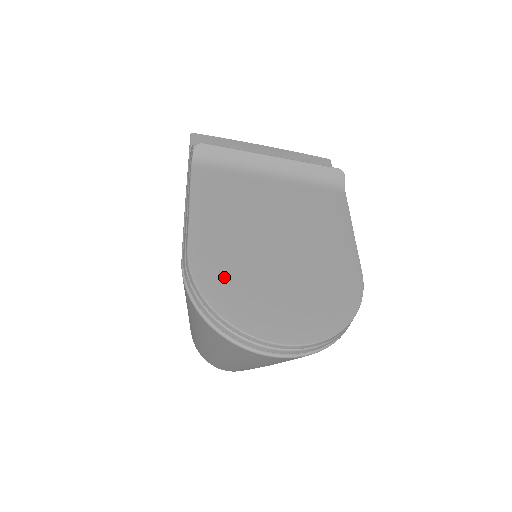
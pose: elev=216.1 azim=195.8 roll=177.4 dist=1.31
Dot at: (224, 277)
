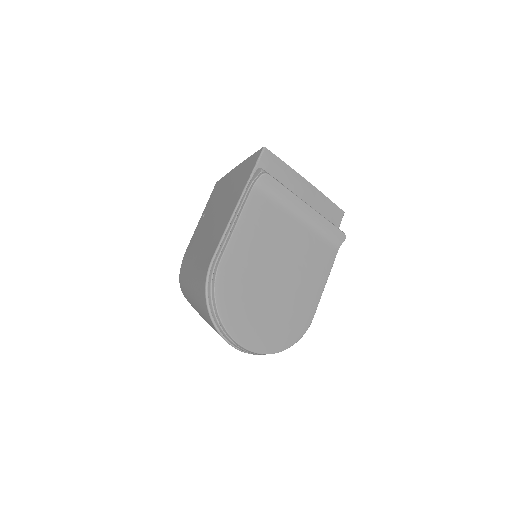
Dot at: (233, 289)
